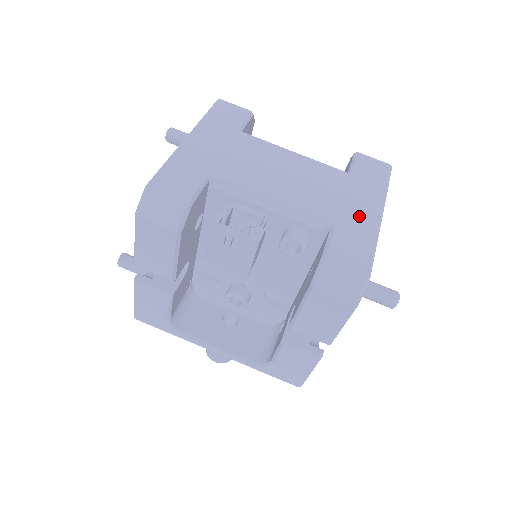
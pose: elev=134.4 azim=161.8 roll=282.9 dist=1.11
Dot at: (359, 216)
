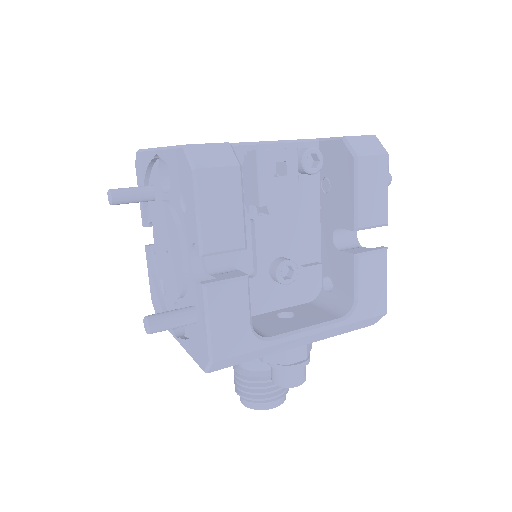
Dot at: occluded
